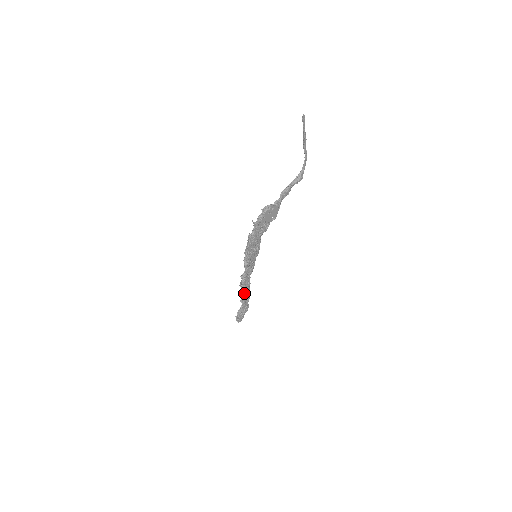
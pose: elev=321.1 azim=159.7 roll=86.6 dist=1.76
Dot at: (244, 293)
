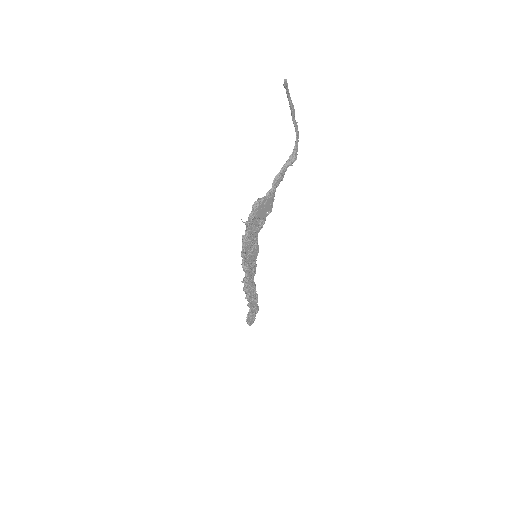
Dot at: (250, 297)
